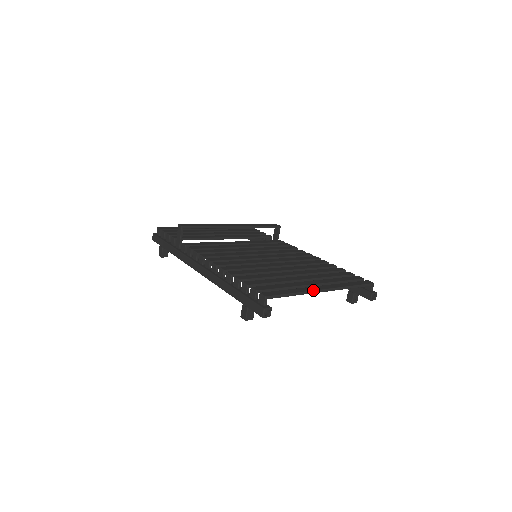
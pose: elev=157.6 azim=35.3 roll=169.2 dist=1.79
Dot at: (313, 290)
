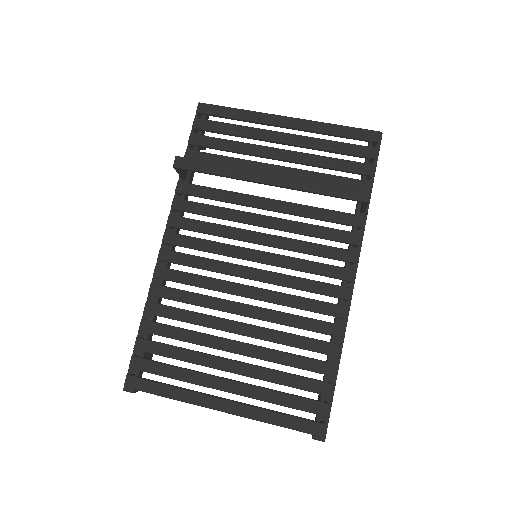
Dot at: (198, 405)
